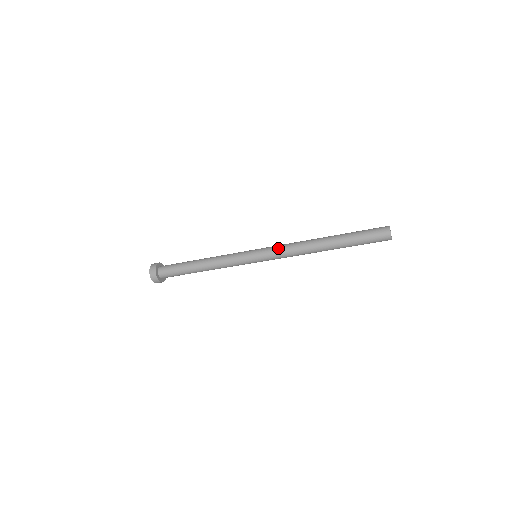
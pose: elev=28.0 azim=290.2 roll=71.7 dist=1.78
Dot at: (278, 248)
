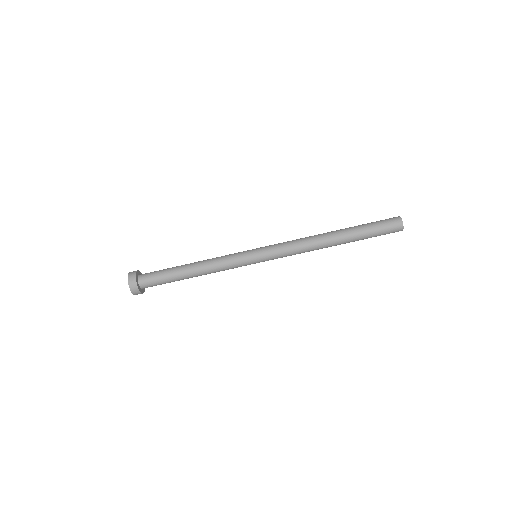
Dot at: (283, 247)
